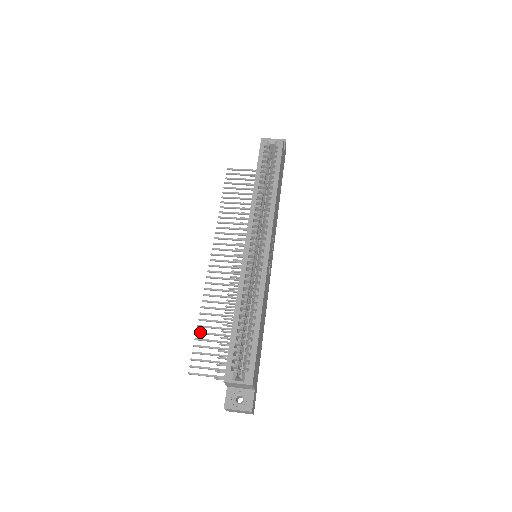
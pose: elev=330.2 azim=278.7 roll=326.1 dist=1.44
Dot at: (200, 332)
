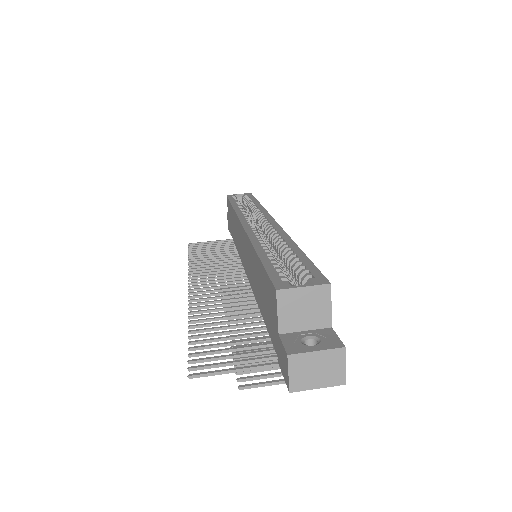
Dot at: (196, 335)
